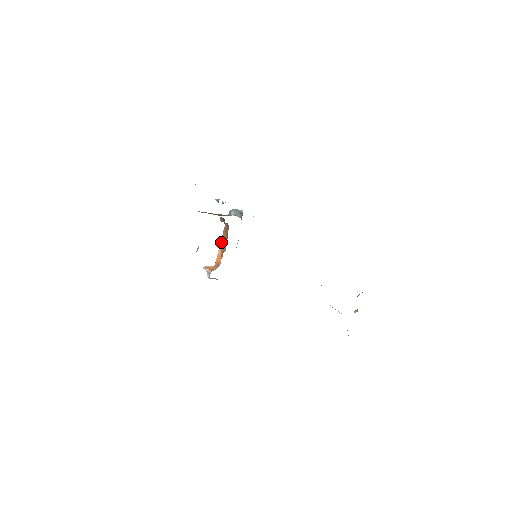
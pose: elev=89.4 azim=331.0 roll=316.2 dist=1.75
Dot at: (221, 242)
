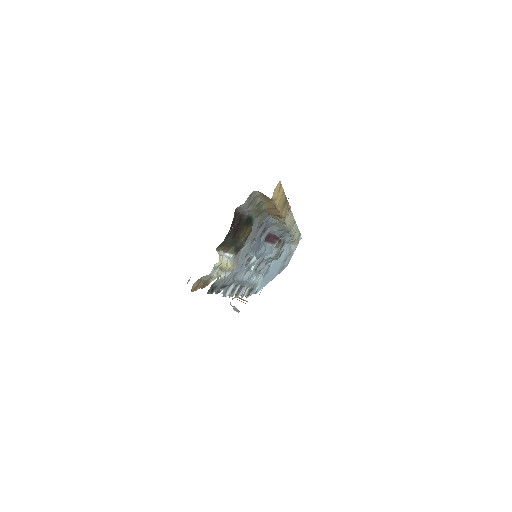
Dot at: occluded
